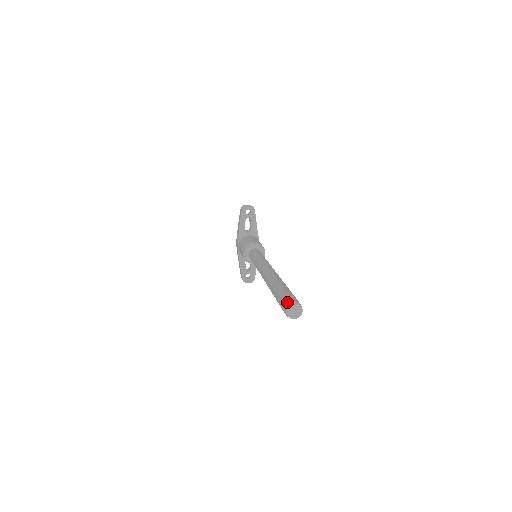
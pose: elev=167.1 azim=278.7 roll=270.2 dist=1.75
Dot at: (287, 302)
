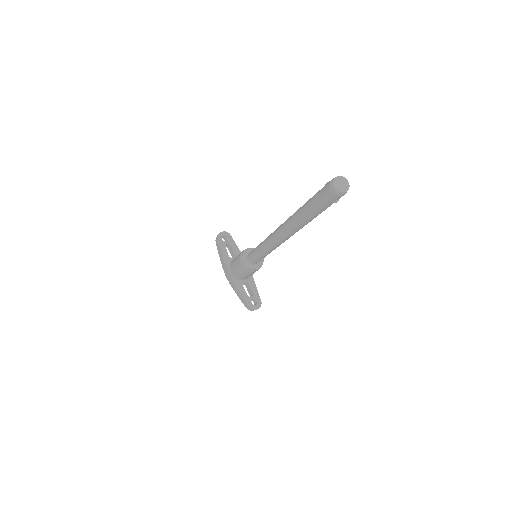
Dot at: (329, 182)
